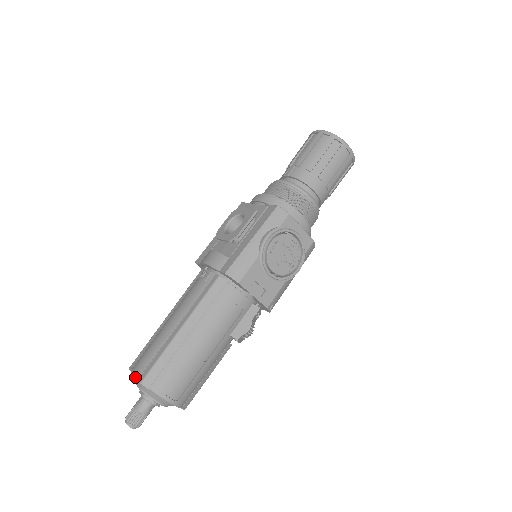
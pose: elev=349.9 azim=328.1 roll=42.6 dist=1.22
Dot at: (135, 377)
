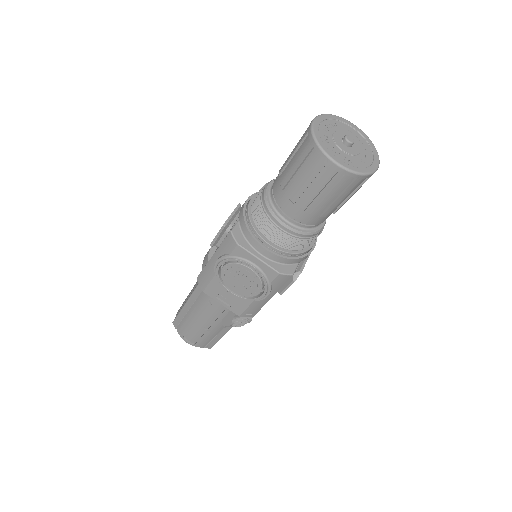
Dot at: occluded
